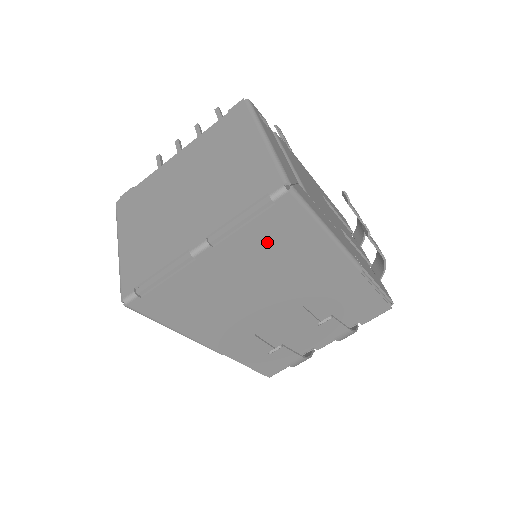
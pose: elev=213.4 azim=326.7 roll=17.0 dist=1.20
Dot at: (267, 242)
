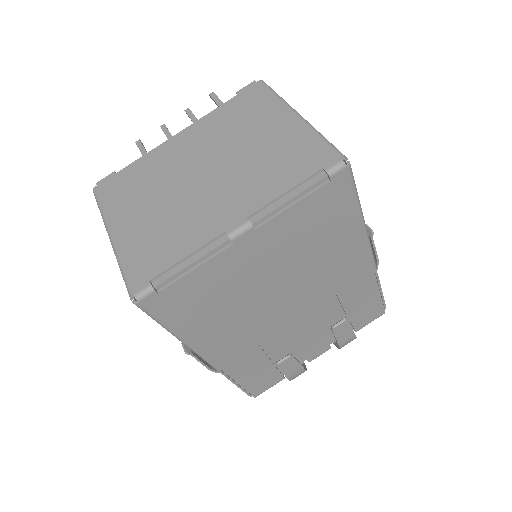
Dot at: (308, 227)
